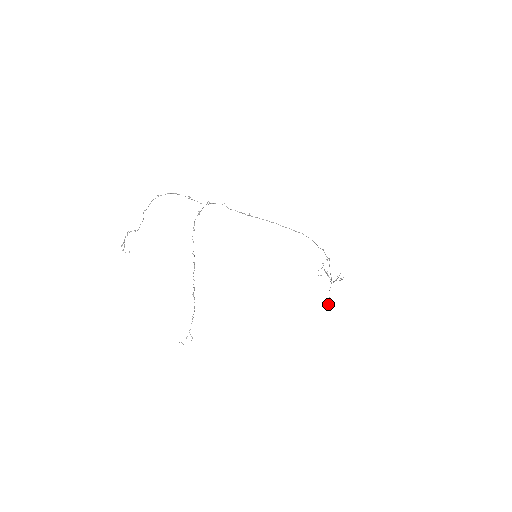
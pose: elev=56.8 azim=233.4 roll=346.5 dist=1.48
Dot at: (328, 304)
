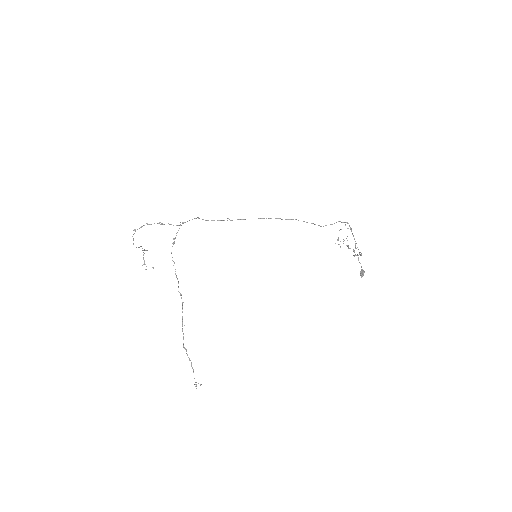
Dot at: (360, 274)
